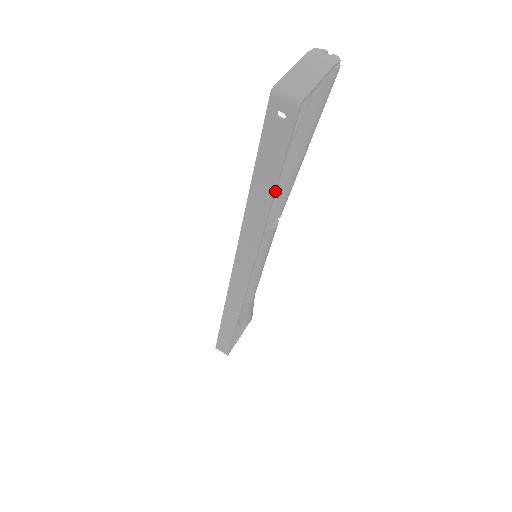
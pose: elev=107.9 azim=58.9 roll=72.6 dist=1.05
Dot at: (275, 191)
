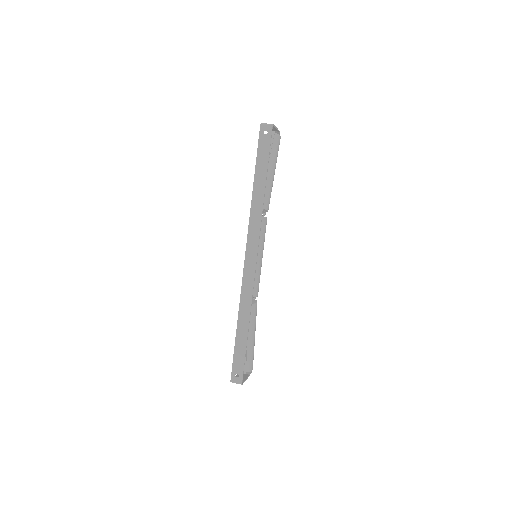
Dot at: occluded
